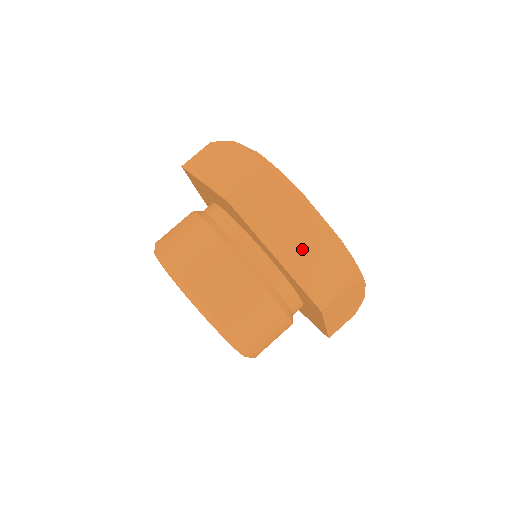
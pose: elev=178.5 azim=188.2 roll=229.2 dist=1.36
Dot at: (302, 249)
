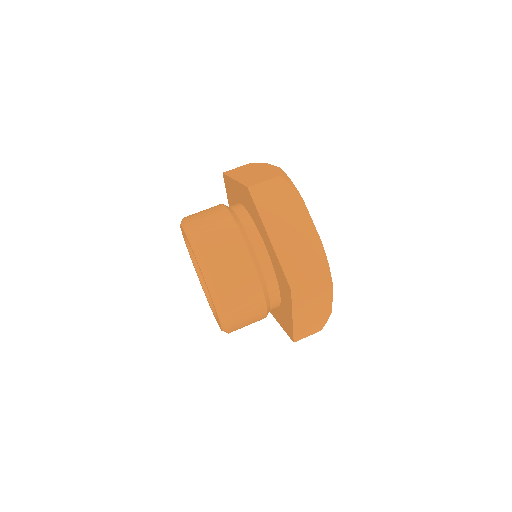
Dot at: (309, 315)
